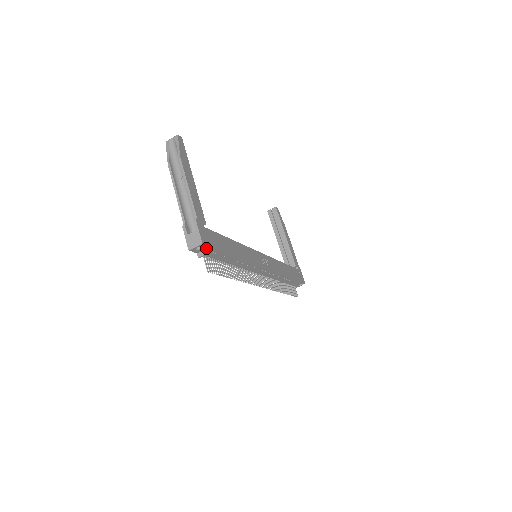
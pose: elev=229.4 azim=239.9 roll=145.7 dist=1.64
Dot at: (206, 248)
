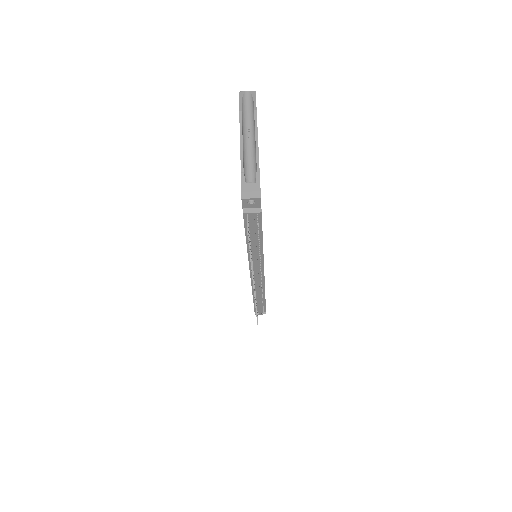
Dot at: (256, 207)
